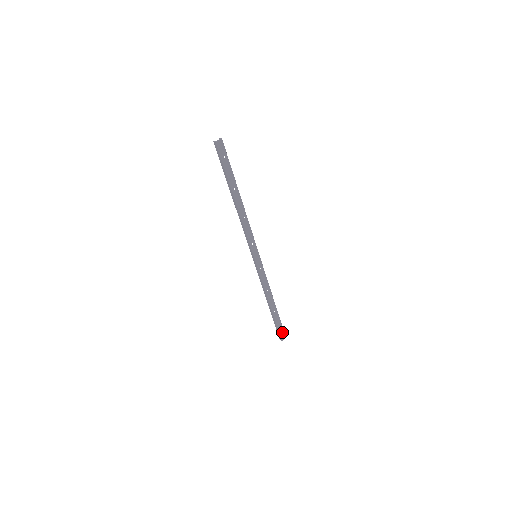
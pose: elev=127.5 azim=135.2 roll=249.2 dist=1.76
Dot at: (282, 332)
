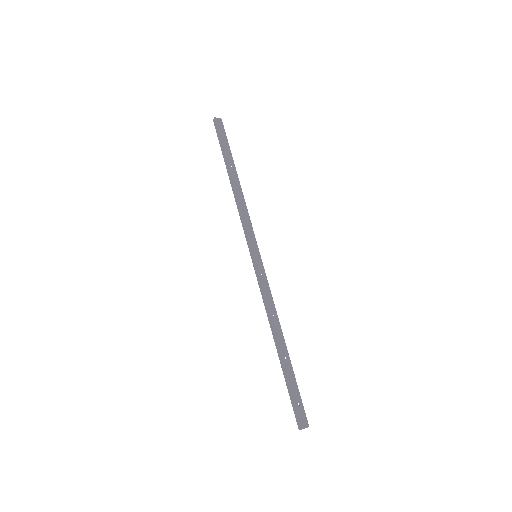
Dot at: (301, 410)
